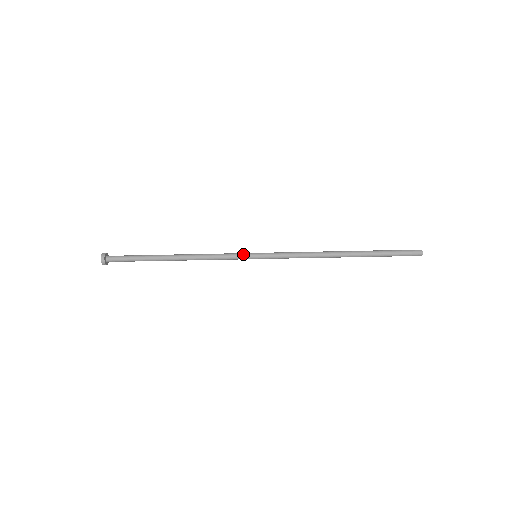
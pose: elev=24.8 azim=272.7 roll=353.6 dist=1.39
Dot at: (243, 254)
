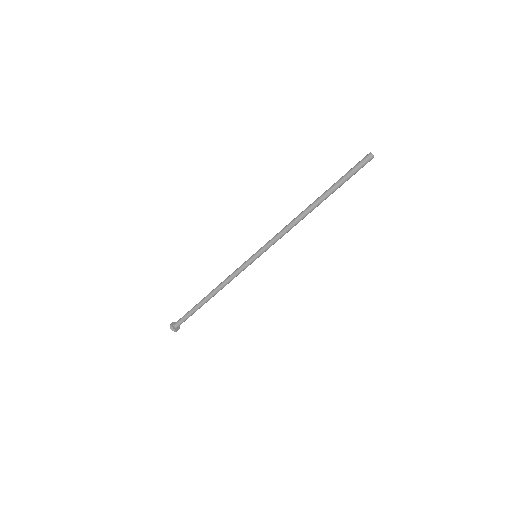
Dot at: (246, 261)
